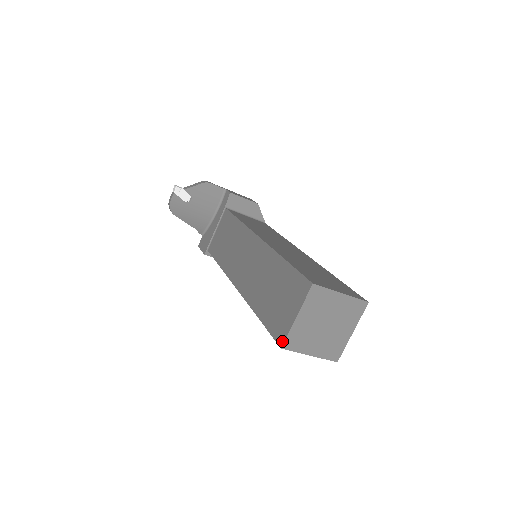
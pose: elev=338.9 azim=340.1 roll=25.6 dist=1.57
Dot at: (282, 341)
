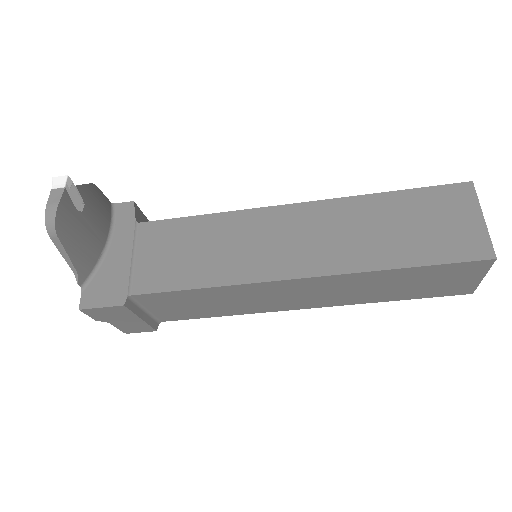
Dot at: (490, 251)
